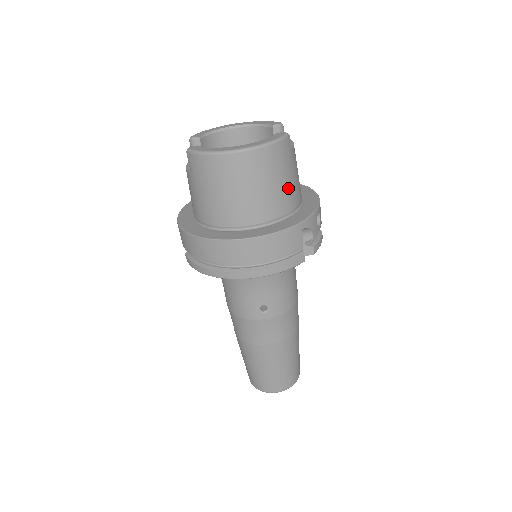
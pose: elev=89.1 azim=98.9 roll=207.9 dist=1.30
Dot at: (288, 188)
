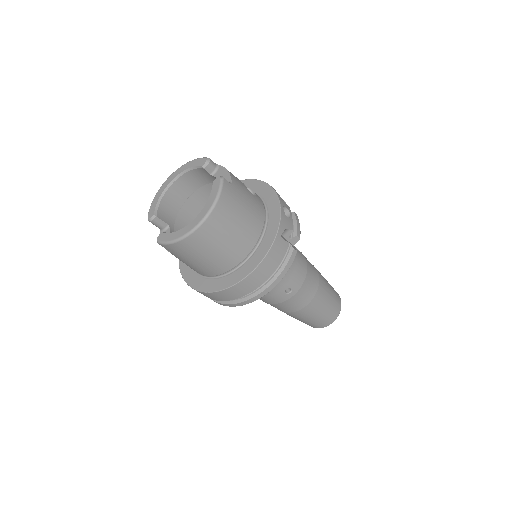
Dot at: (250, 214)
